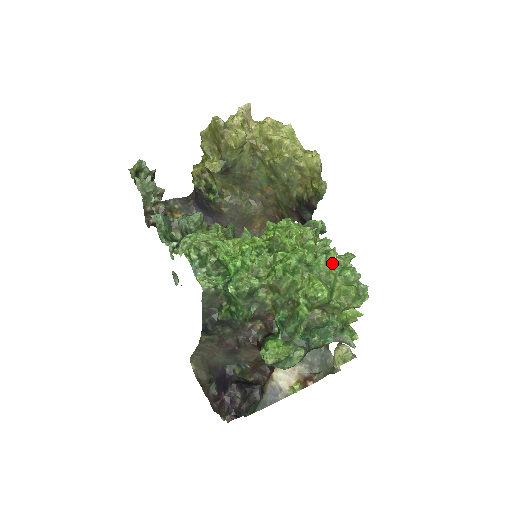
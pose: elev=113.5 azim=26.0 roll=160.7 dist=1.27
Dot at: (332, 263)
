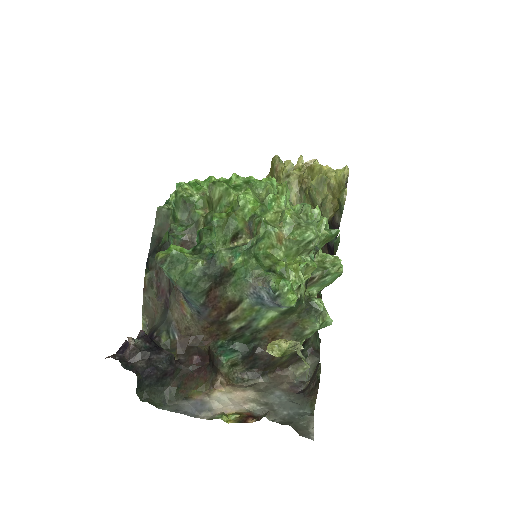
Dot at: occluded
